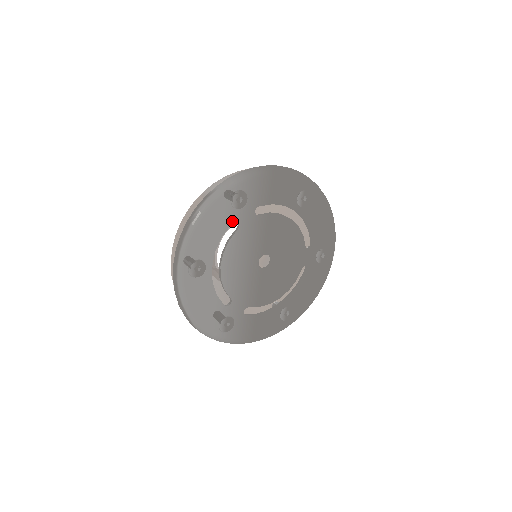
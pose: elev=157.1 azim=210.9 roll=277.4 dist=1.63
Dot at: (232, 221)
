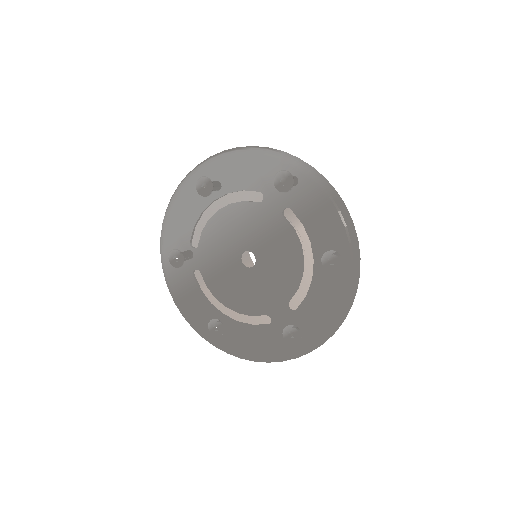
Dot at: (261, 190)
